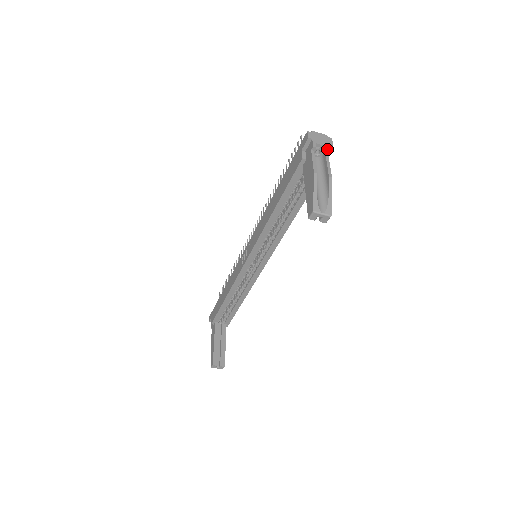
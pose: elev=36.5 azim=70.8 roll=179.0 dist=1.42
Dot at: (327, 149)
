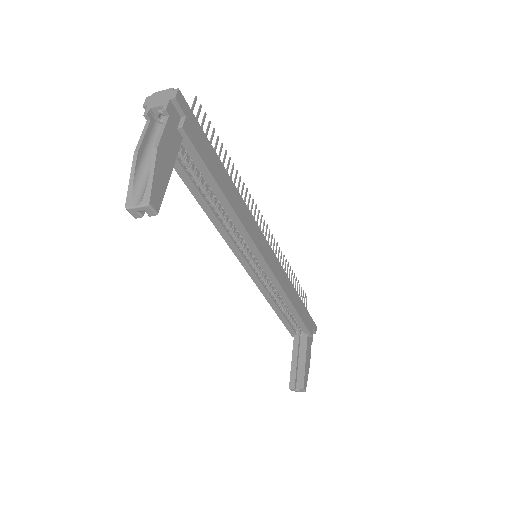
Dot at: (162, 109)
